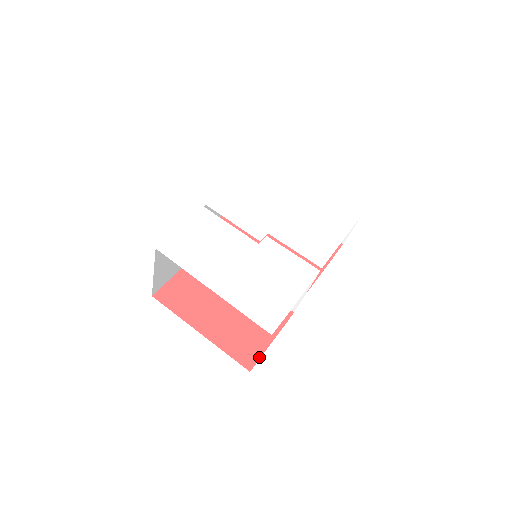
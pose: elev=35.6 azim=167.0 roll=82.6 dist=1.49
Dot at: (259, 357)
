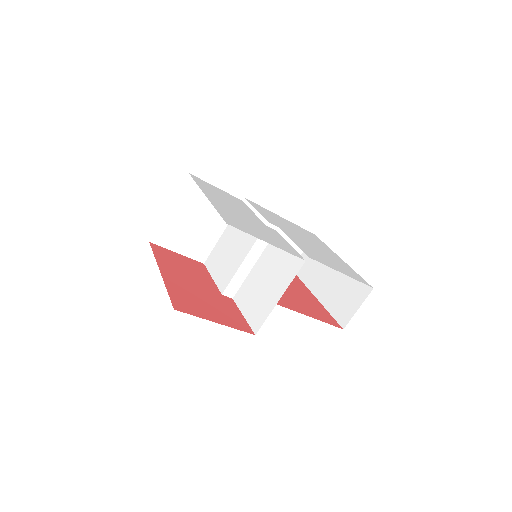
Dot at: (193, 314)
